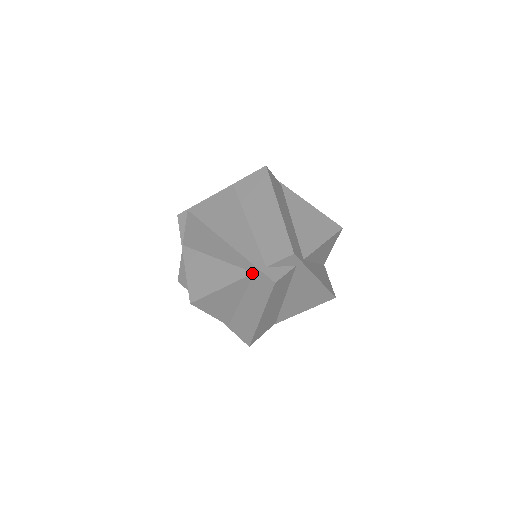
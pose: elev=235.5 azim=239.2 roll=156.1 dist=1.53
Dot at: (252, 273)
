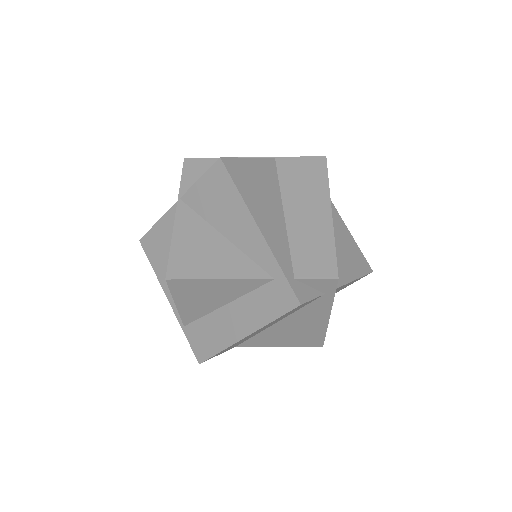
Dot at: (272, 278)
